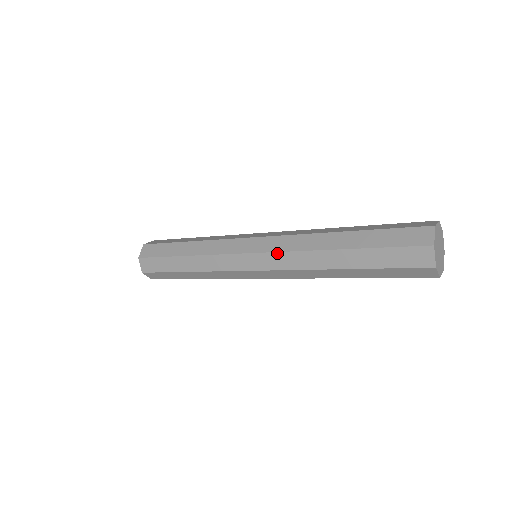
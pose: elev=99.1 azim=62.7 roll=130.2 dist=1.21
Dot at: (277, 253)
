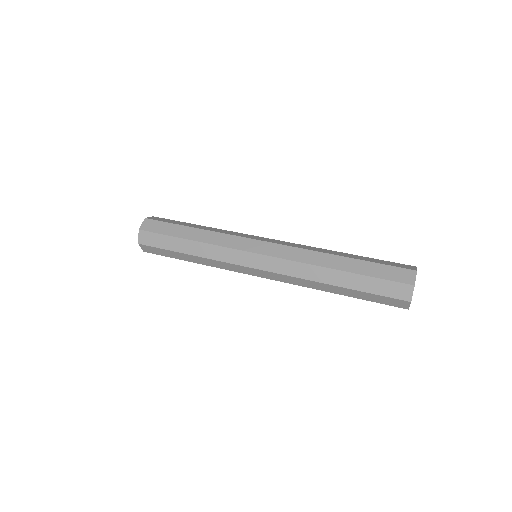
Dot at: (291, 243)
